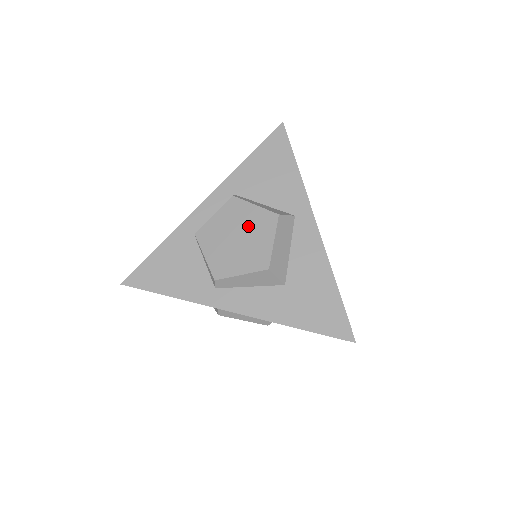
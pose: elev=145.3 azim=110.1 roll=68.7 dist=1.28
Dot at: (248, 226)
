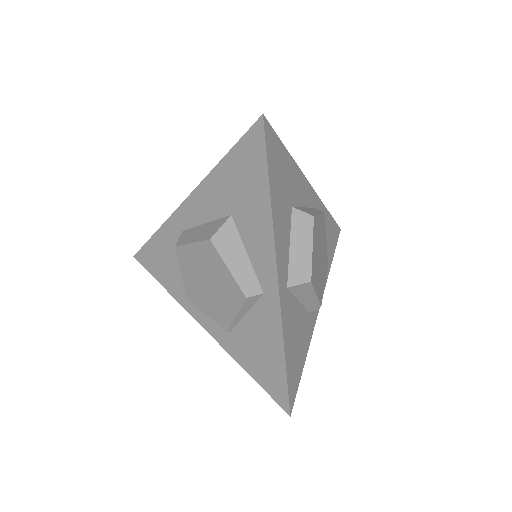
Dot at: occluded
